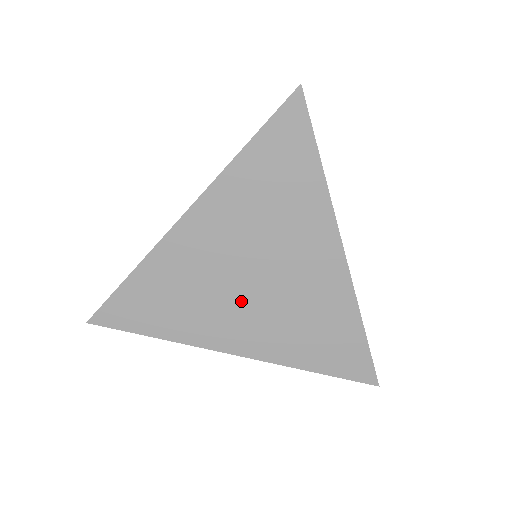
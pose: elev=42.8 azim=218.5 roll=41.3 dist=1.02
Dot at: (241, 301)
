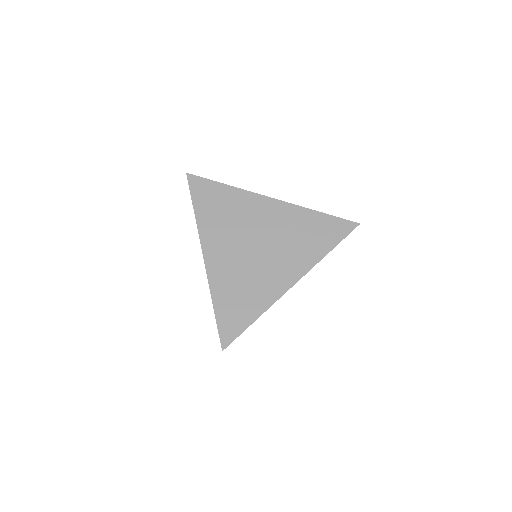
Dot at: (239, 246)
